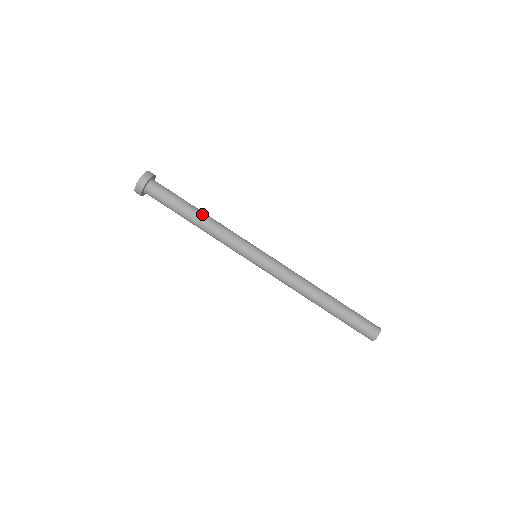
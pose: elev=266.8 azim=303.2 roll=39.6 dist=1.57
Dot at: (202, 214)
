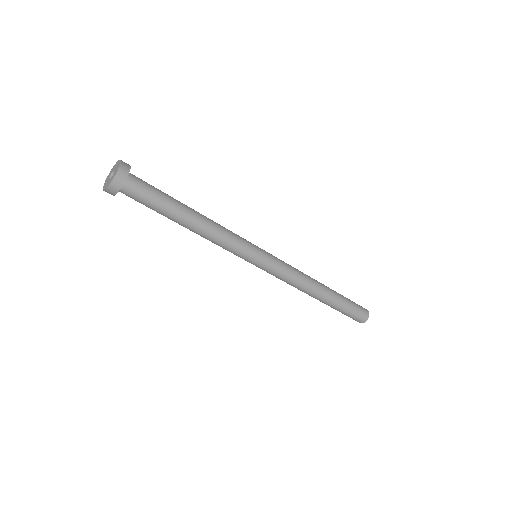
Dot at: (192, 225)
